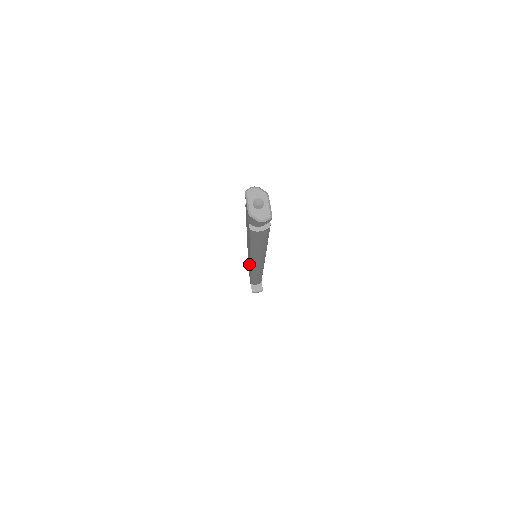
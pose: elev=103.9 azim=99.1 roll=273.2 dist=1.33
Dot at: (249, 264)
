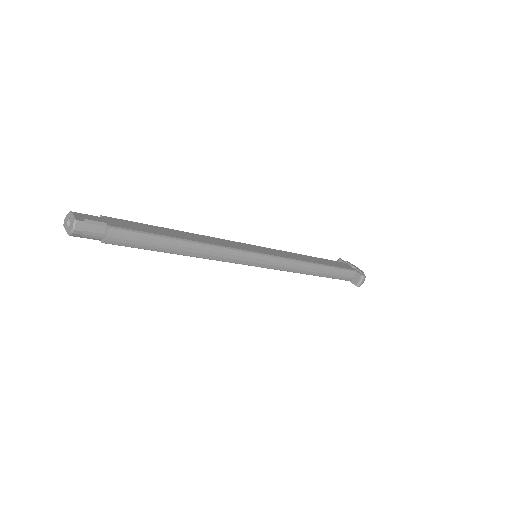
Dot at: occluded
